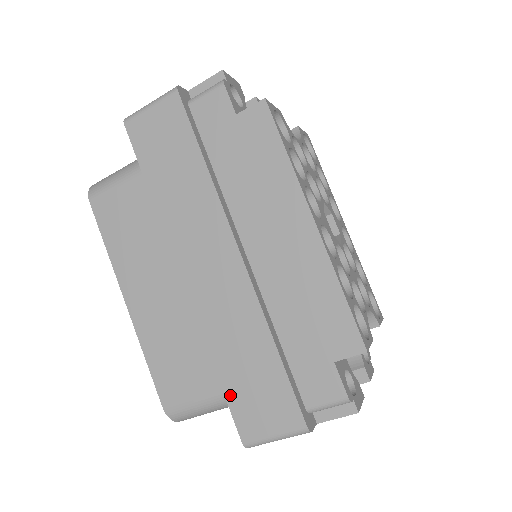
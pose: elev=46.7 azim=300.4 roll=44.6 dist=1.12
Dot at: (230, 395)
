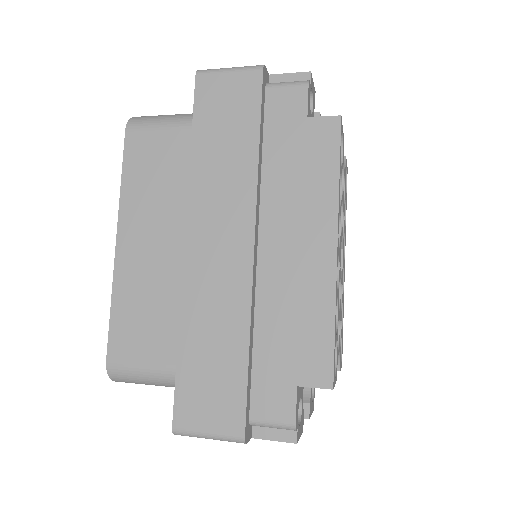
Dot at: (182, 376)
